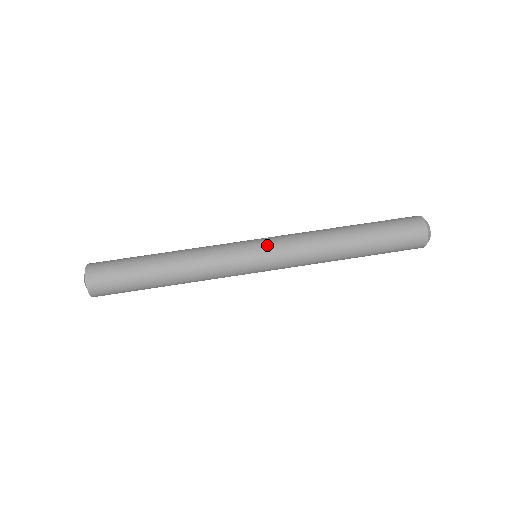
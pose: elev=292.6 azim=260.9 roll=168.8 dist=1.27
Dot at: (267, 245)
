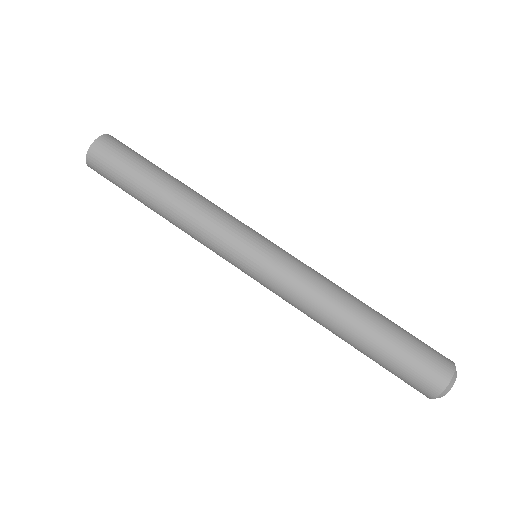
Dot at: (269, 257)
